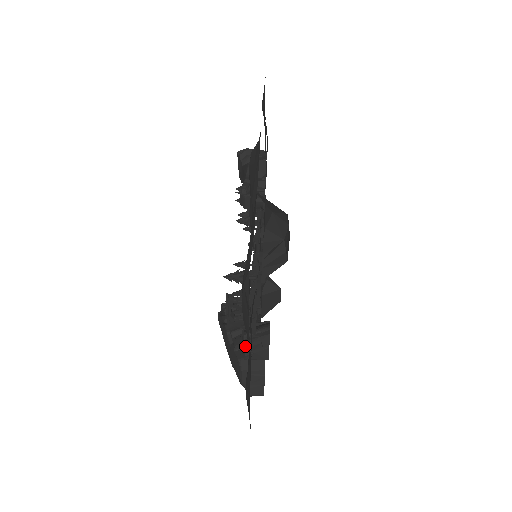
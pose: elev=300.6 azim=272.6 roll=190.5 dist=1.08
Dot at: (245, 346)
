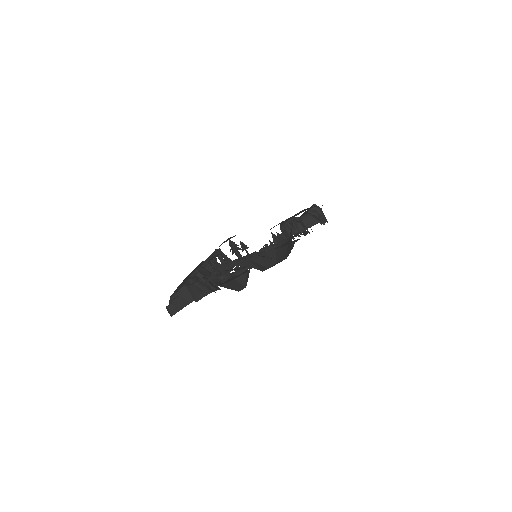
Dot at: (196, 282)
